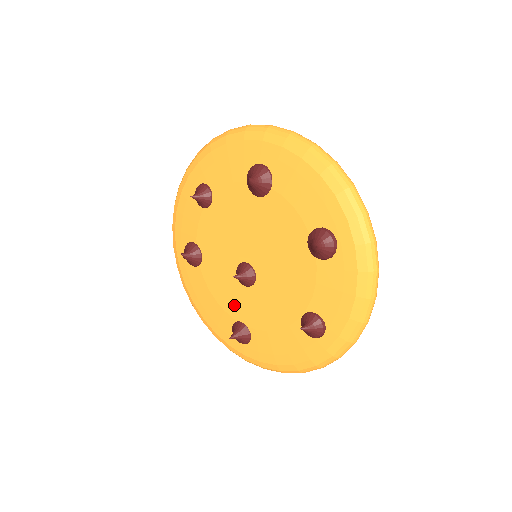
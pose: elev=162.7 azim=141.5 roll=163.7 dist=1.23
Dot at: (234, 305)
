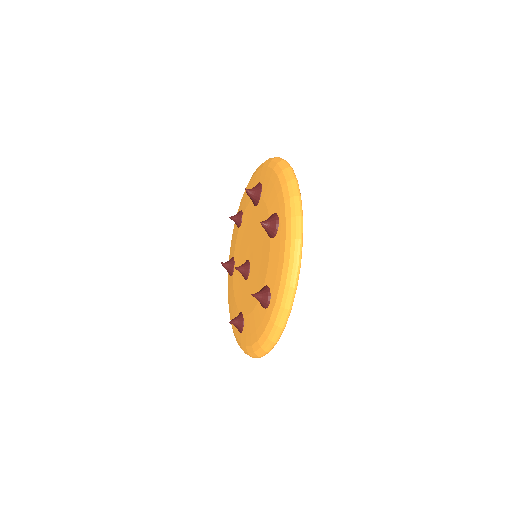
Dot at: (240, 299)
